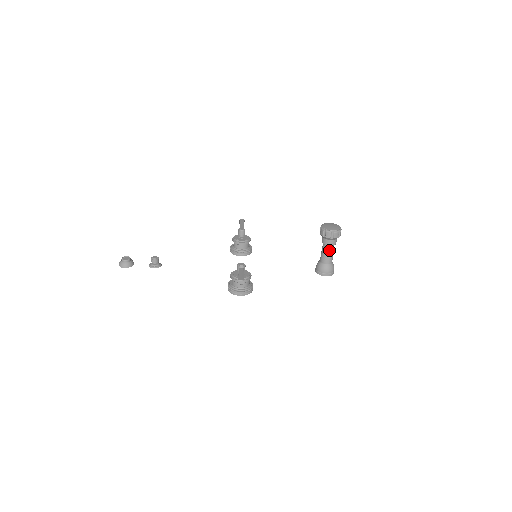
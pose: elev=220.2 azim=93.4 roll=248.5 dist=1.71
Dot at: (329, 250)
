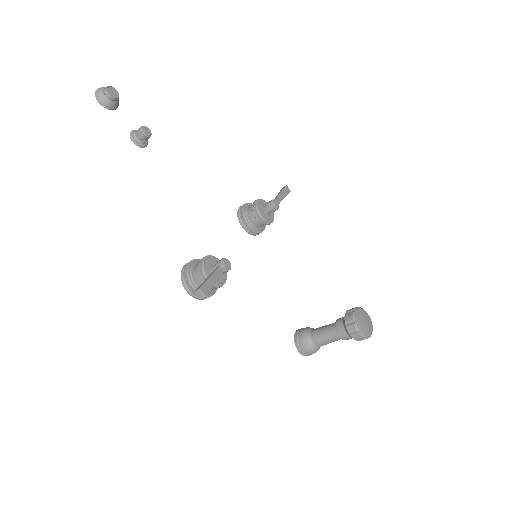
Dot at: (333, 337)
